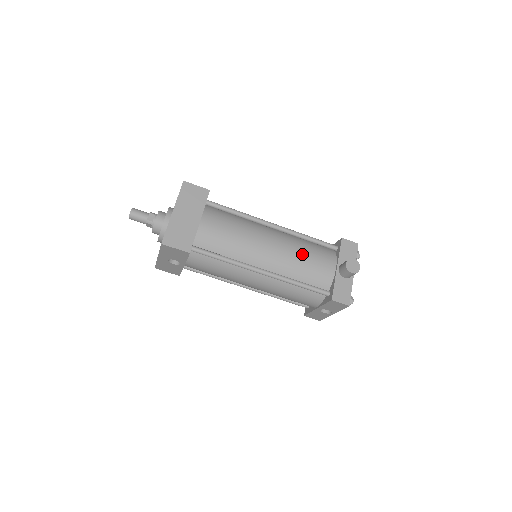
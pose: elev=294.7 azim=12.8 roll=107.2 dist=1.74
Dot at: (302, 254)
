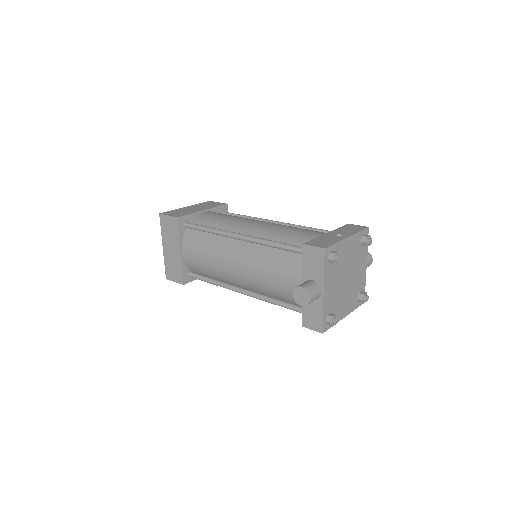
Dot at: (266, 272)
